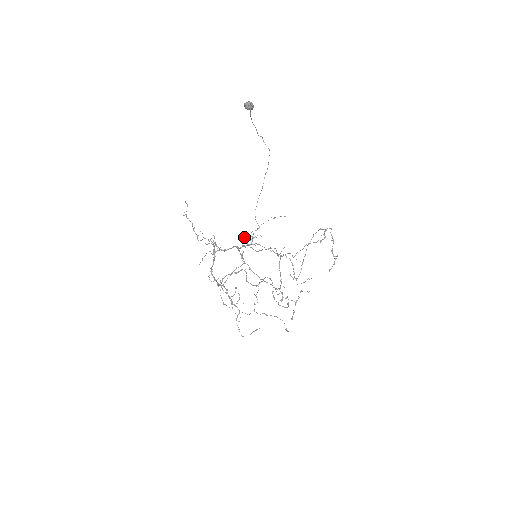
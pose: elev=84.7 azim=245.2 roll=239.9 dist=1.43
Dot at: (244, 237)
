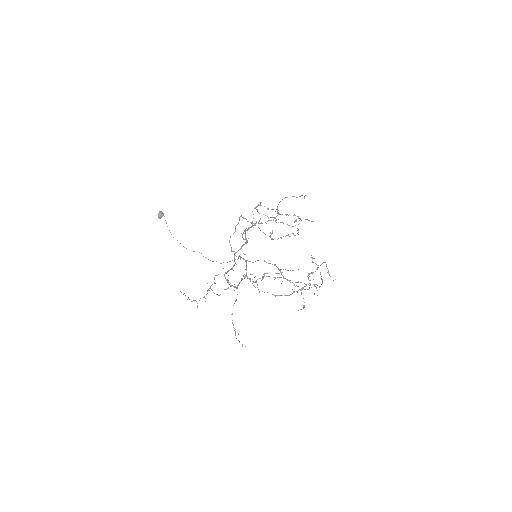
Dot at: (229, 241)
